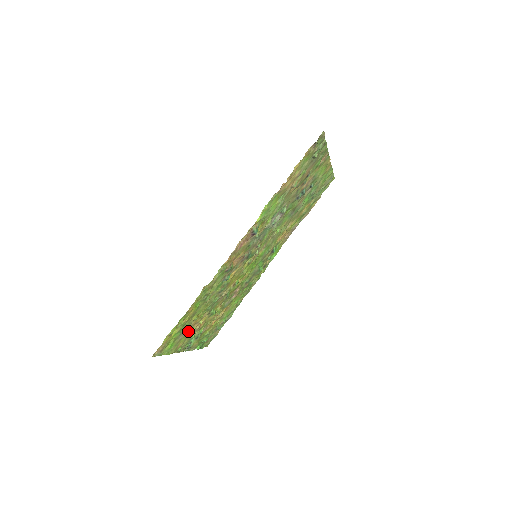
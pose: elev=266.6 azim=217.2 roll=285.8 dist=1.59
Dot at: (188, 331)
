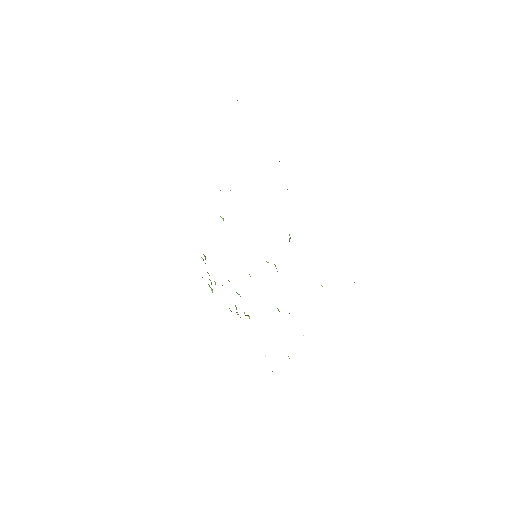
Dot at: occluded
